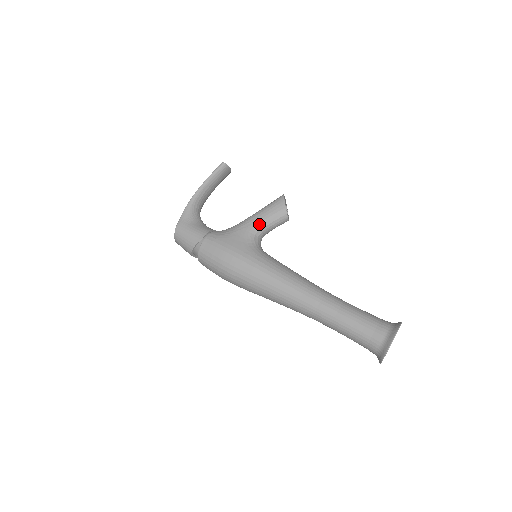
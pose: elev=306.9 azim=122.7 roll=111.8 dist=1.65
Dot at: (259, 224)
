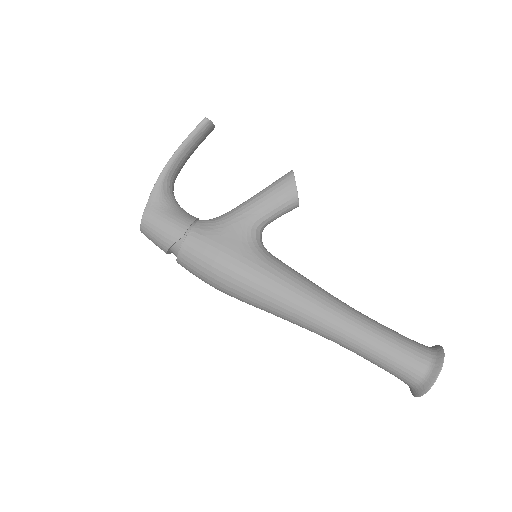
Dot at: (261, 214)
